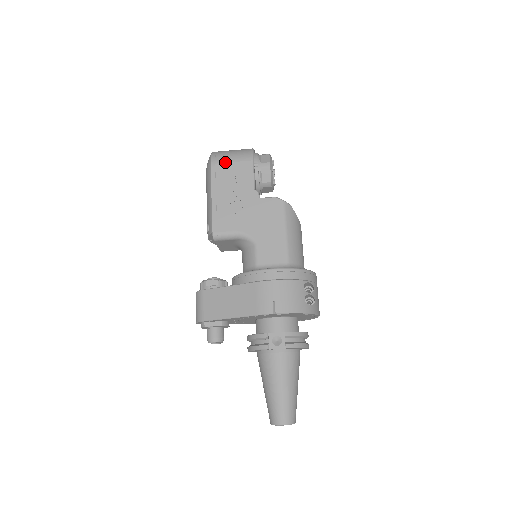
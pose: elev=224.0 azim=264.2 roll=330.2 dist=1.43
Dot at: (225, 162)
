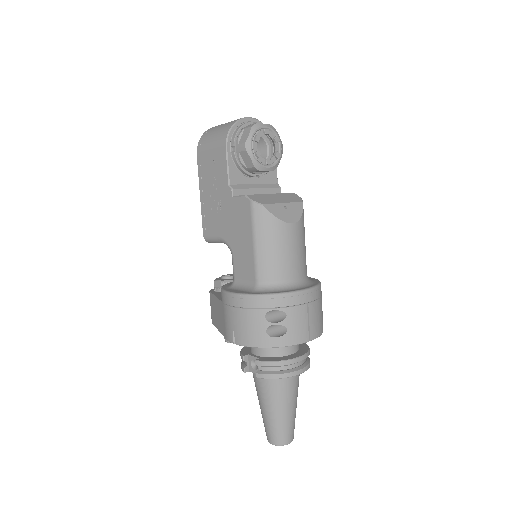
Dot at: (206, 149)
